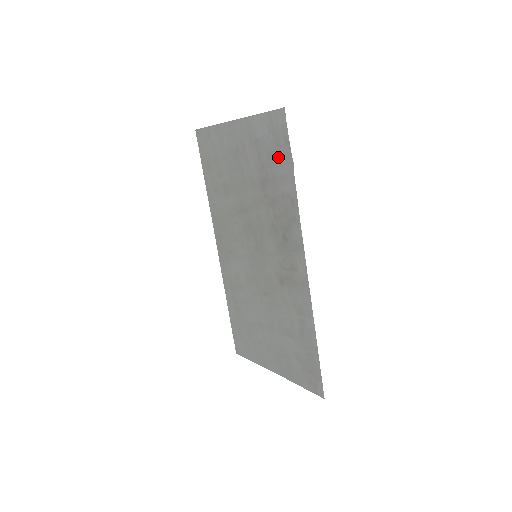
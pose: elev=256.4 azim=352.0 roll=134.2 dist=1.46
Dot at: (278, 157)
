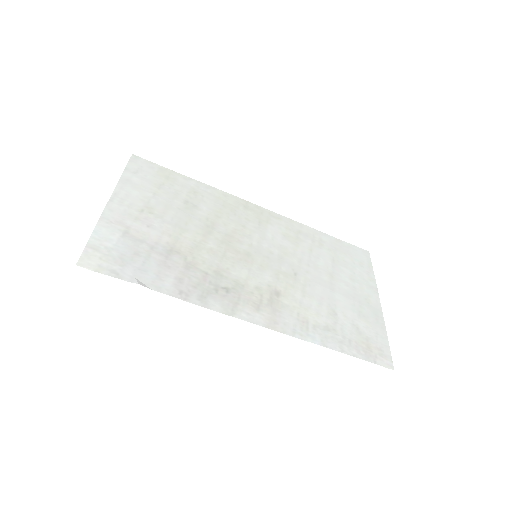
Dot at: (136, 265)
